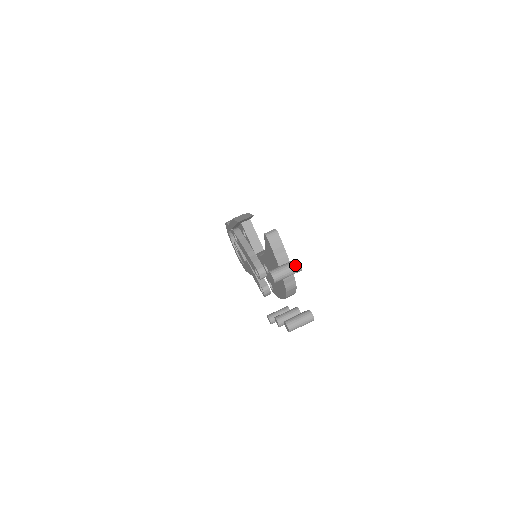
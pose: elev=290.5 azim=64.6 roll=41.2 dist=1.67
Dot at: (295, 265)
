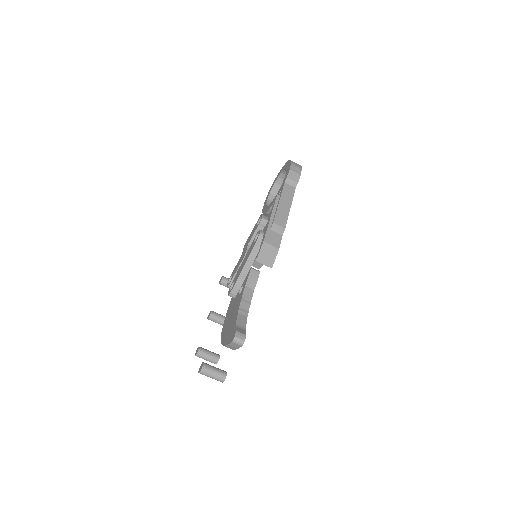
Dot at: (219, 380)
